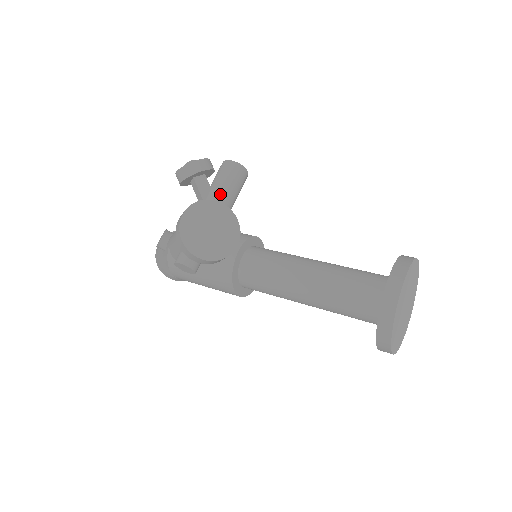
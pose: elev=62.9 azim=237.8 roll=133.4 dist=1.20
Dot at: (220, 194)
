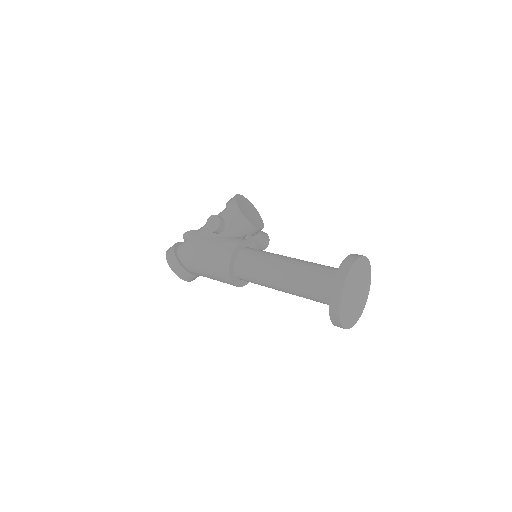
Dot at: occluded
